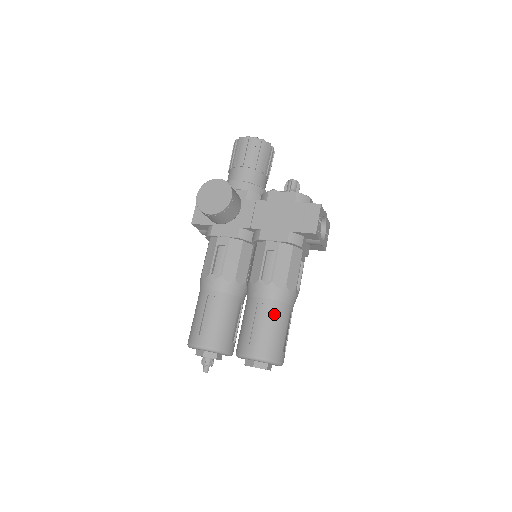
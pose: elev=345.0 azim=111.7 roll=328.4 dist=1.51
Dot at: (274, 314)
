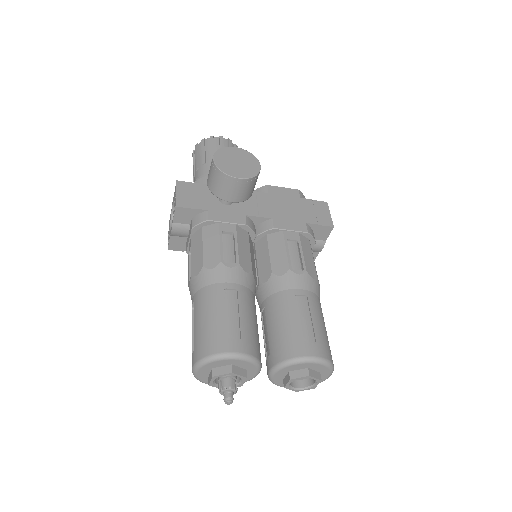
Dot at: (317, 308)
